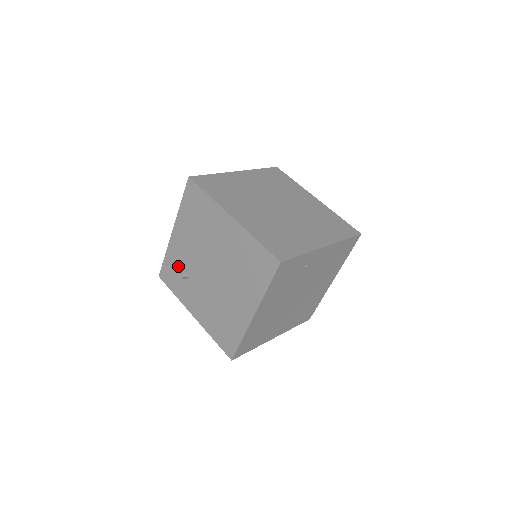
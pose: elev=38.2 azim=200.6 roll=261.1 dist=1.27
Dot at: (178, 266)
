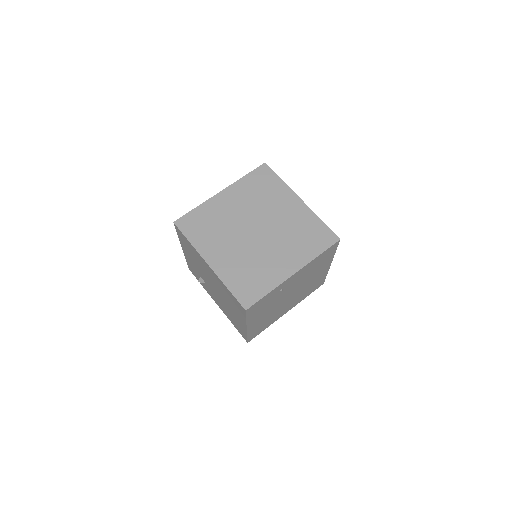
Dot at: (196, 271)
